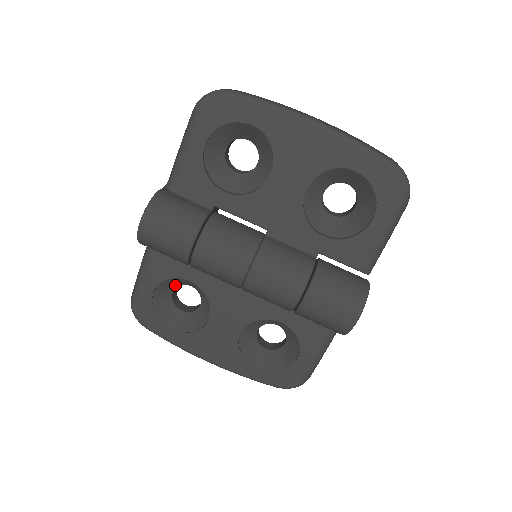
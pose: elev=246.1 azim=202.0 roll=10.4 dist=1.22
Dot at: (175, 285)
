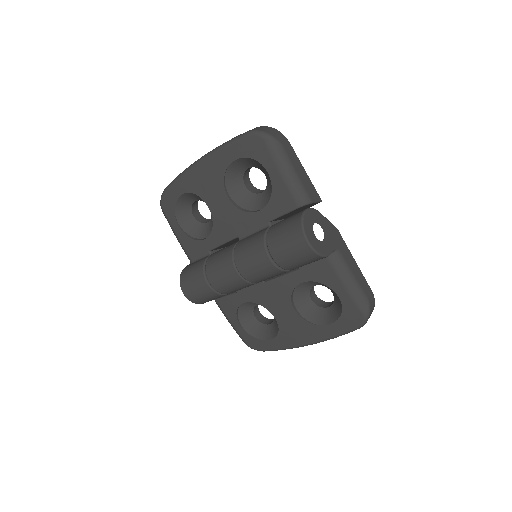
Dot at: (250, 312)
